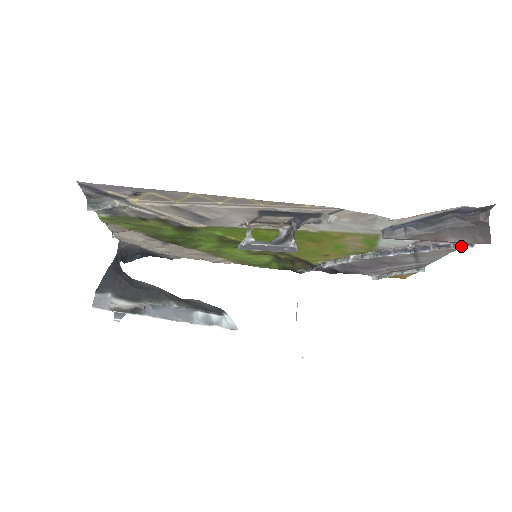
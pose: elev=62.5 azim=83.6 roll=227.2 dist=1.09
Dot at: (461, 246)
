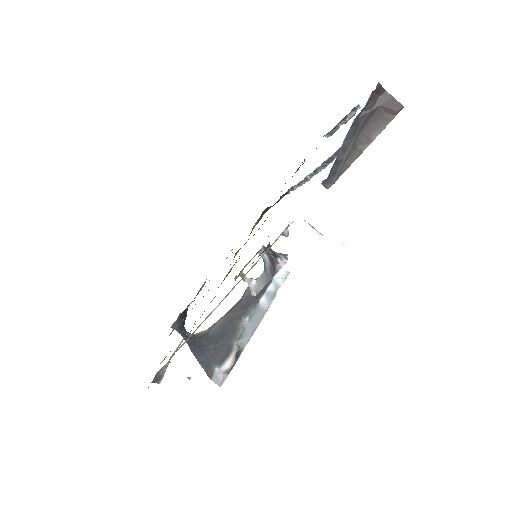
Dot at: occluded
